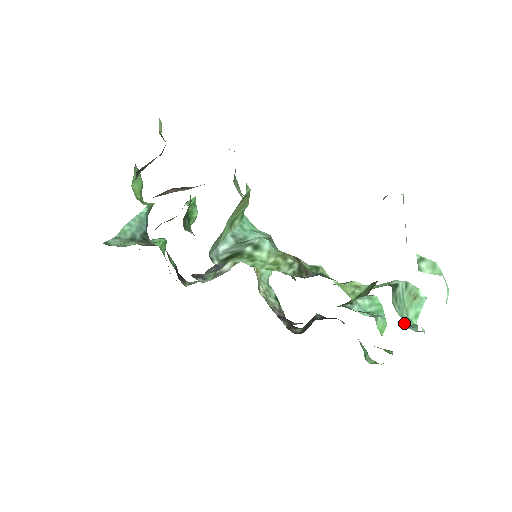
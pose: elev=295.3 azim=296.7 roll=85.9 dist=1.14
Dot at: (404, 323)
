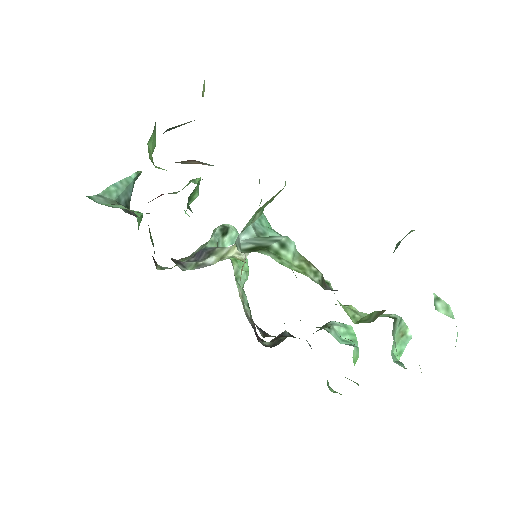
Dot at: (392, 357)
